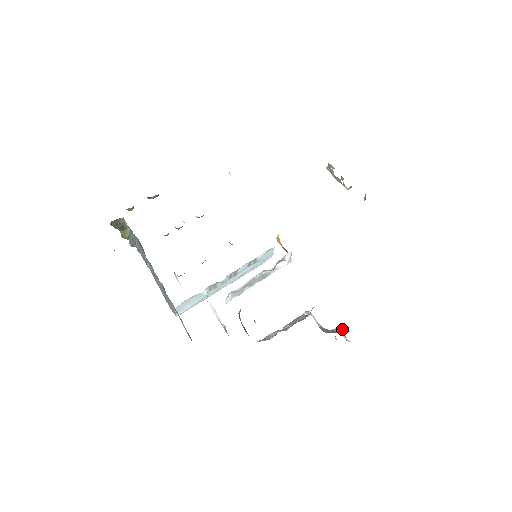
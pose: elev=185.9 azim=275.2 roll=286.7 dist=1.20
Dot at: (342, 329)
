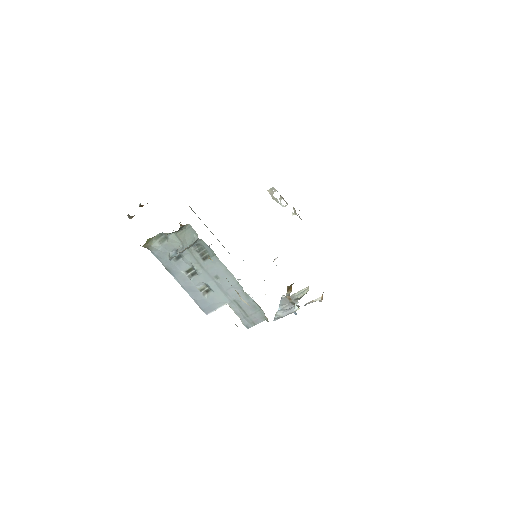
Dot at: (319, 300)
